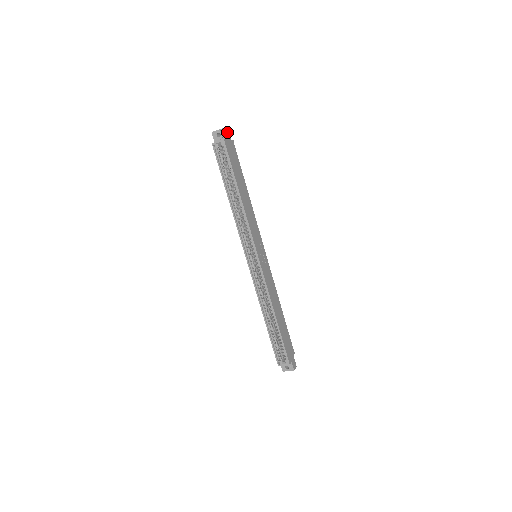
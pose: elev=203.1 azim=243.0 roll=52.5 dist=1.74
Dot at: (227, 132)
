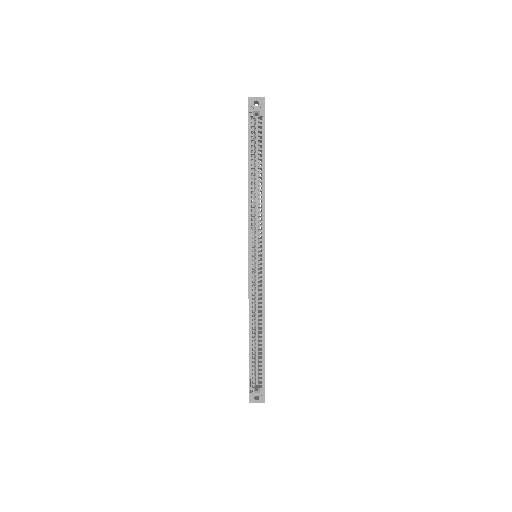
Dot at: occluded
